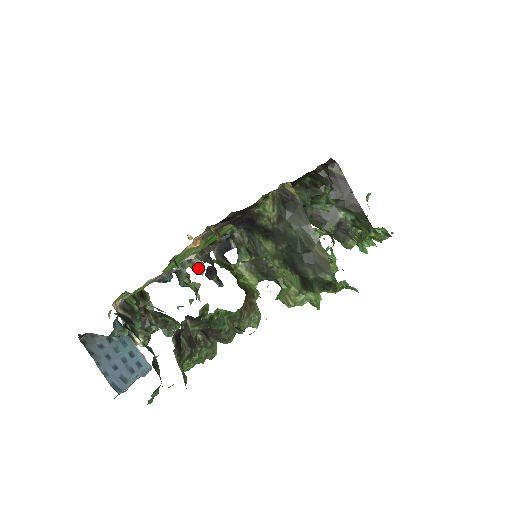
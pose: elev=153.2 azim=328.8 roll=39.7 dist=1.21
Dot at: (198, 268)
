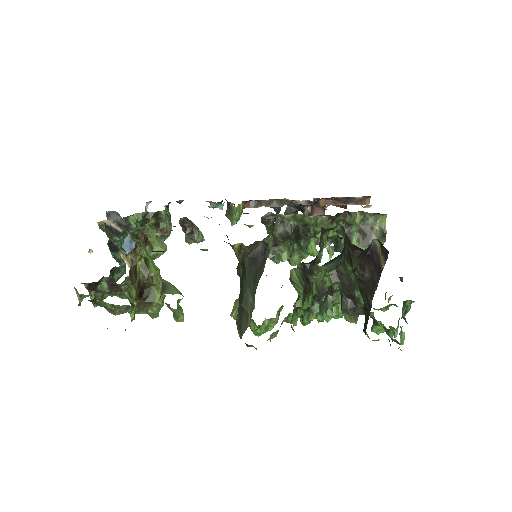
Dot at: (230, 219)
